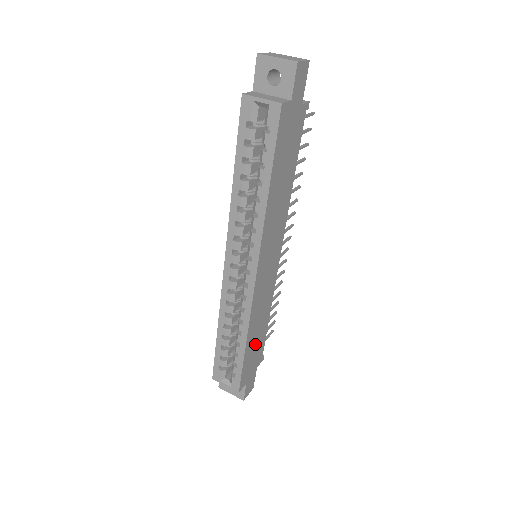
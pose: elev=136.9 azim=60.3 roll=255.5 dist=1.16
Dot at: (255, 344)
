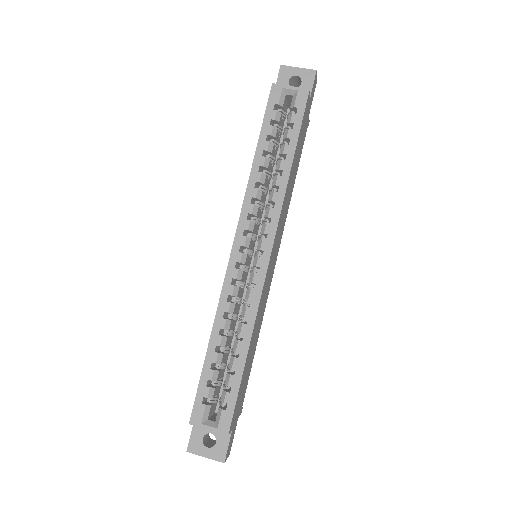
Dot at: (247, 369)
